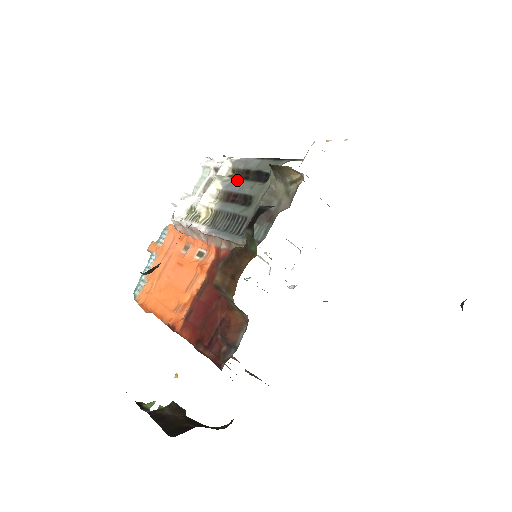
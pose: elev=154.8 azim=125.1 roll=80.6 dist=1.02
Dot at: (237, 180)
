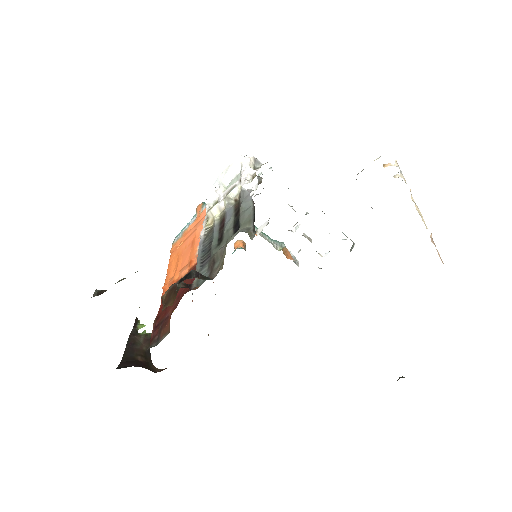
Dot at: (233, 211)
